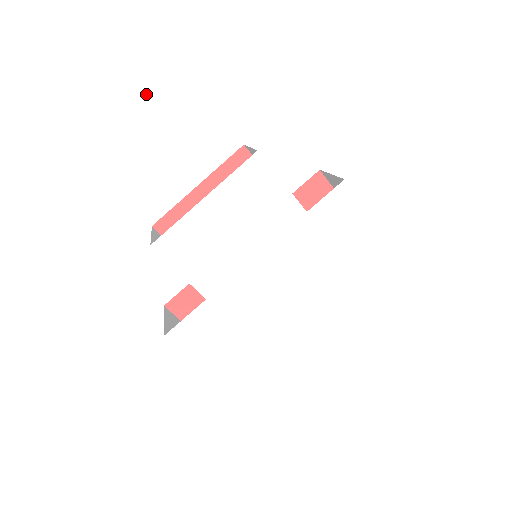
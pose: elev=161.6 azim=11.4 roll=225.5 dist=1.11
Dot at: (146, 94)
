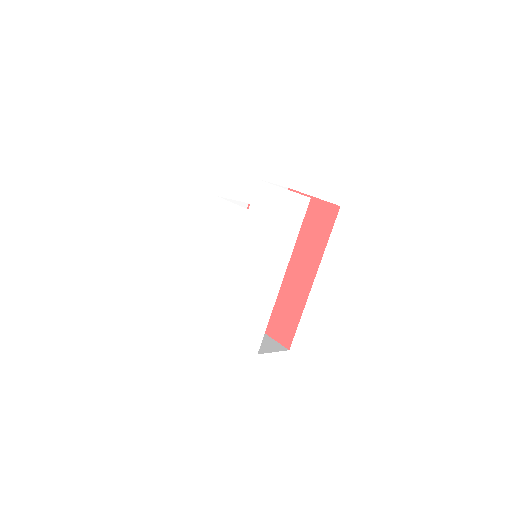
Dot at: (178, 205)
